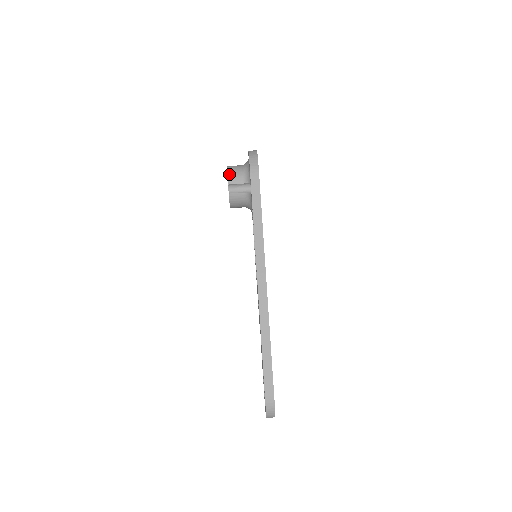
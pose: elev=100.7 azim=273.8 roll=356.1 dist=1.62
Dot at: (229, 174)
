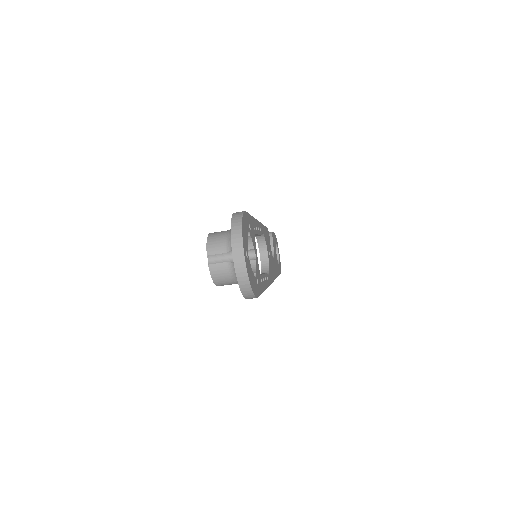
Dot at: (217, 285)
